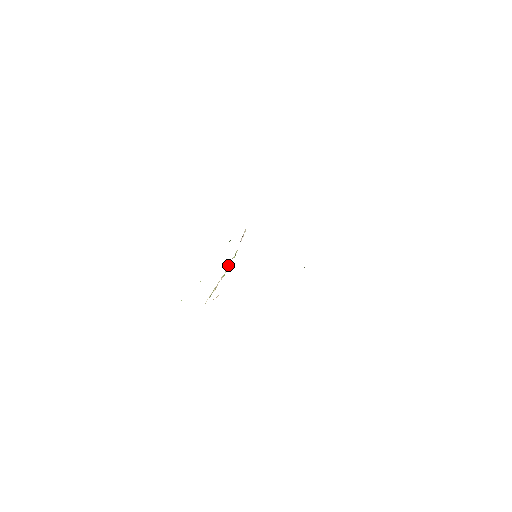
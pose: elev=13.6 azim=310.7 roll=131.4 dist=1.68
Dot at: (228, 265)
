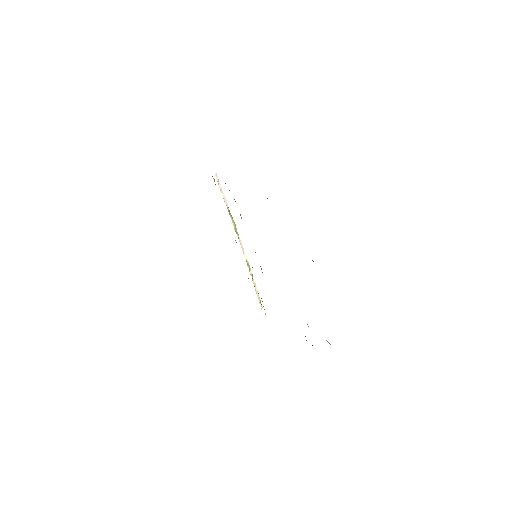
Dot at: occluded
